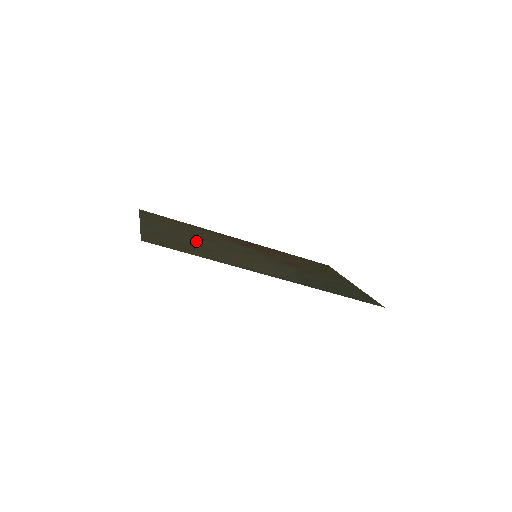
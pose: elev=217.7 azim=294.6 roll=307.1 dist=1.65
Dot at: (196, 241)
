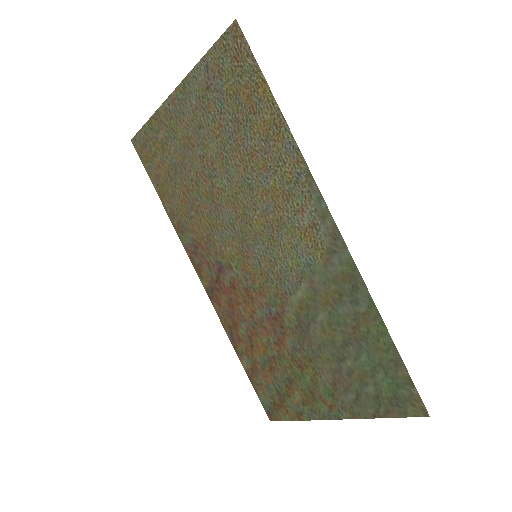
Dot at: (221, 156)
